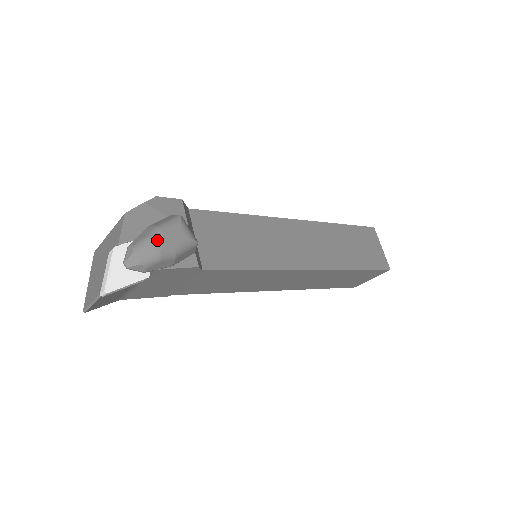
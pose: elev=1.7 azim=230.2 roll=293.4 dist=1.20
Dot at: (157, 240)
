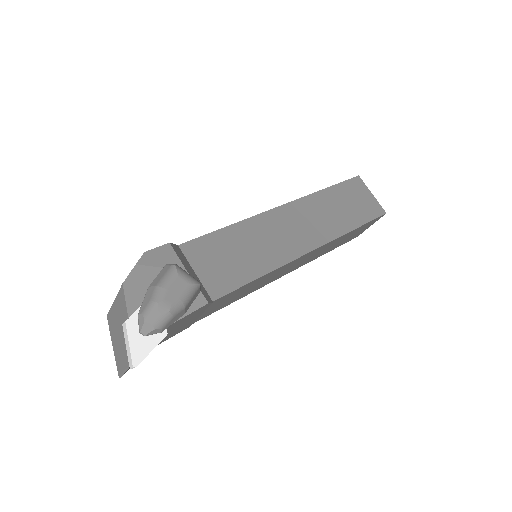
Dot at: (162, 301)
